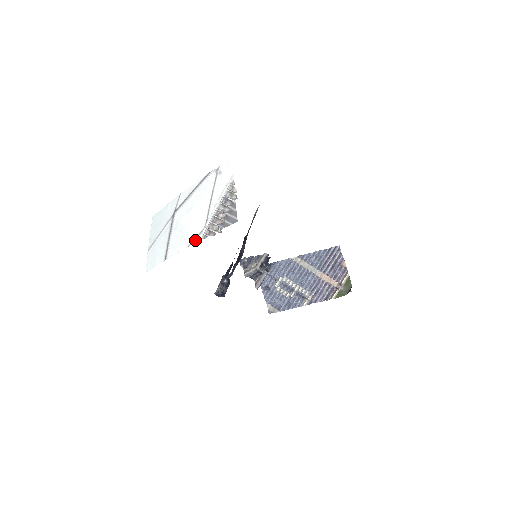
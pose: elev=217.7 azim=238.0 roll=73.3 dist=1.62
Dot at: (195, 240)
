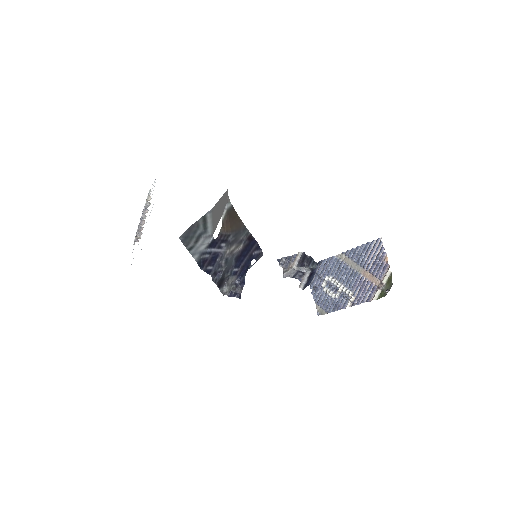
Dot at: occluded
